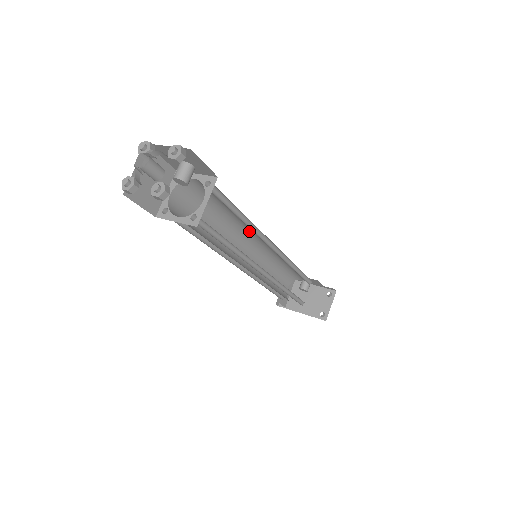
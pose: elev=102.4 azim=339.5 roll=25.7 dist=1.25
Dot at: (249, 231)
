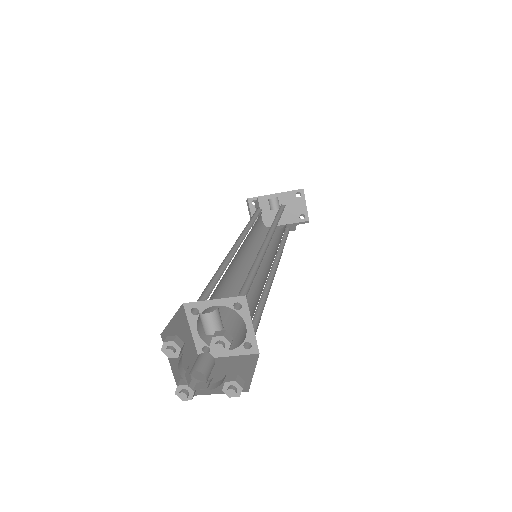
Dot at: occluded
